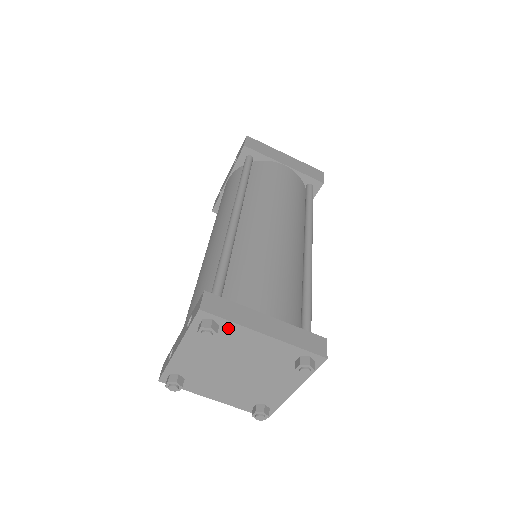
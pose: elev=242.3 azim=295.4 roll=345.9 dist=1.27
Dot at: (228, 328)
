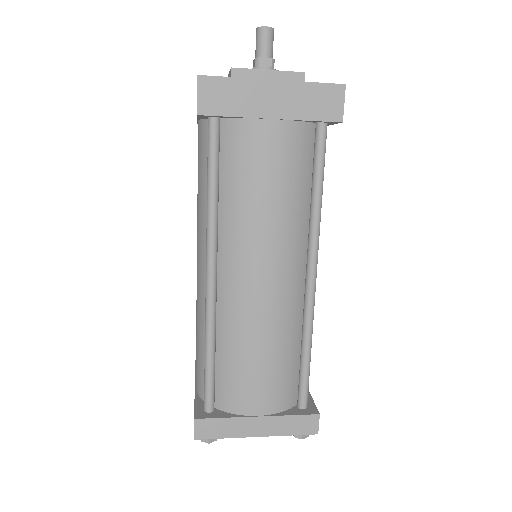
Dot at: occluded
